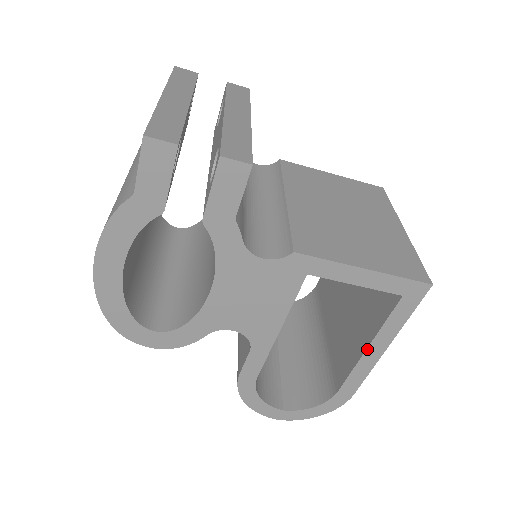
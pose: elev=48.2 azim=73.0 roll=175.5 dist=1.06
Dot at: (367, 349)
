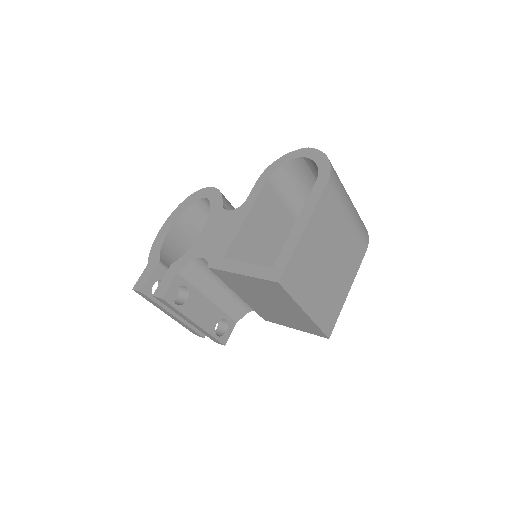
Dot at: occluded
